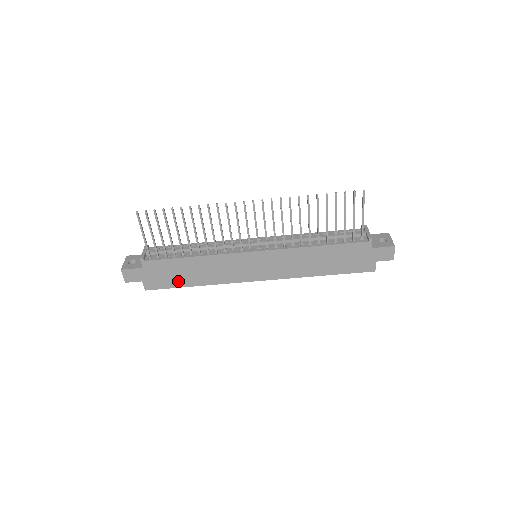
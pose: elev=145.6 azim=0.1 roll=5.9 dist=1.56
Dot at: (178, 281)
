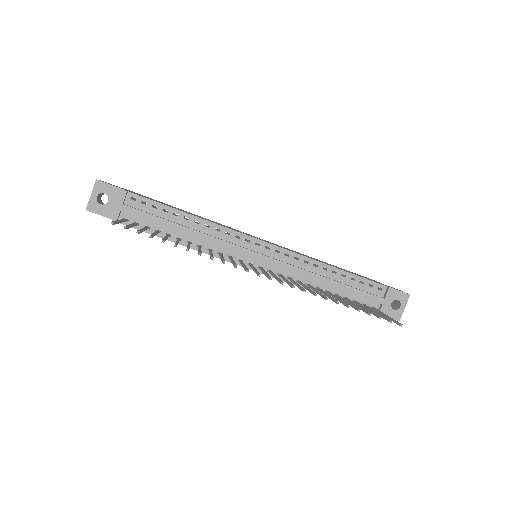
Dot at: occluded
